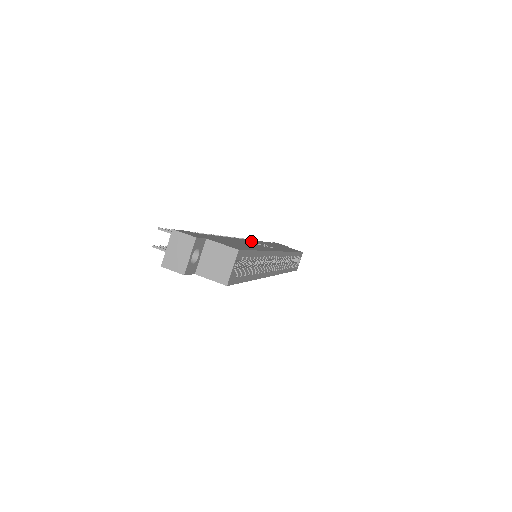
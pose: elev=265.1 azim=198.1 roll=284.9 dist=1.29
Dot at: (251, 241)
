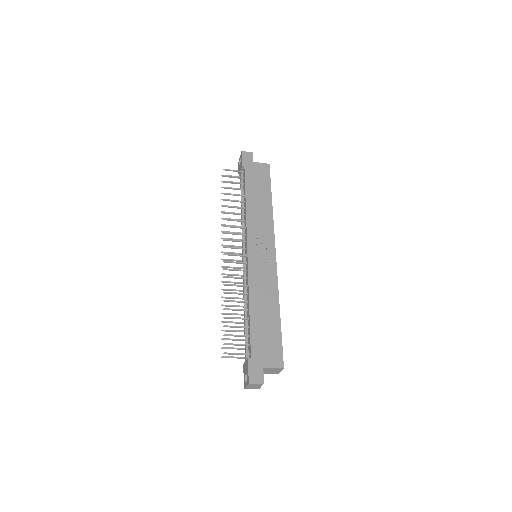
Dot at: (252, 255)
